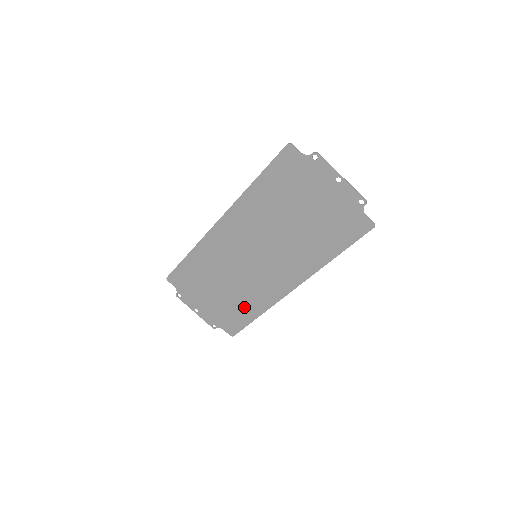
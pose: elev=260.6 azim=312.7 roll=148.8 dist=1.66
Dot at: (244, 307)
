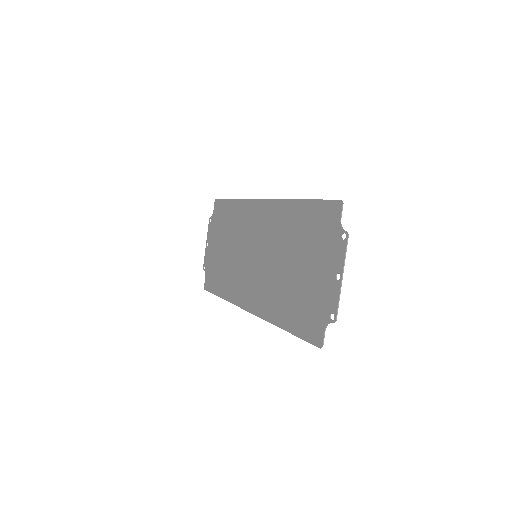
Dot at: (223, 280)
